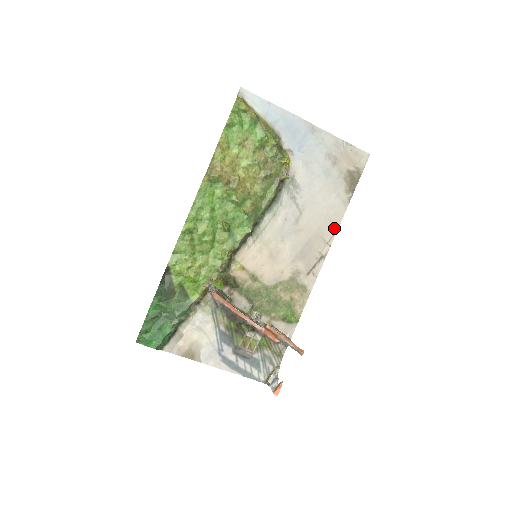
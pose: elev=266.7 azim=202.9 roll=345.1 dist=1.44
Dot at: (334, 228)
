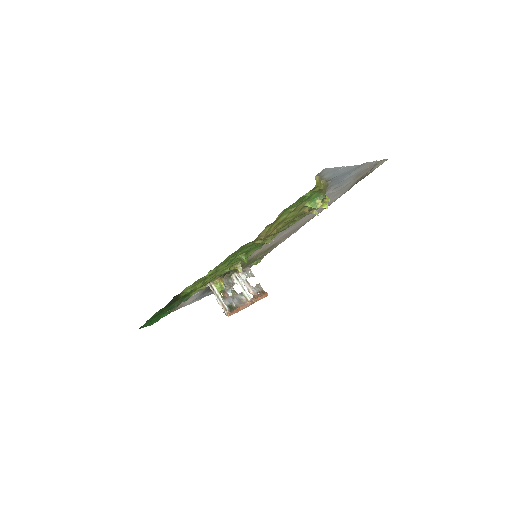
Dot at: occluded
